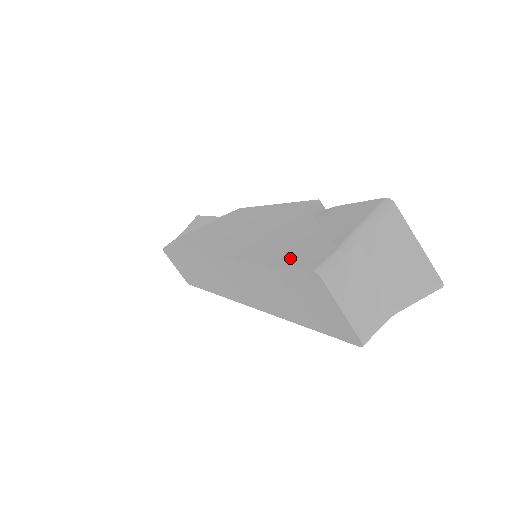
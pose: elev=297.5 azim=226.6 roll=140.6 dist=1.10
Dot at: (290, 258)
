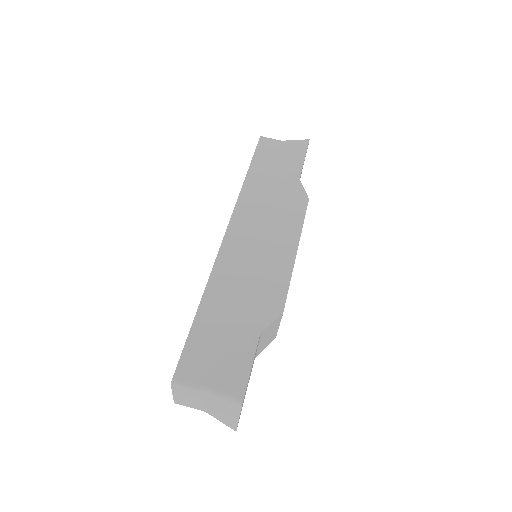
Dot at: (195, 343)
